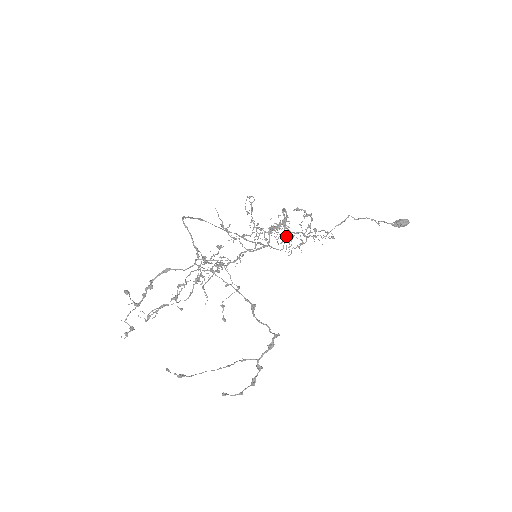
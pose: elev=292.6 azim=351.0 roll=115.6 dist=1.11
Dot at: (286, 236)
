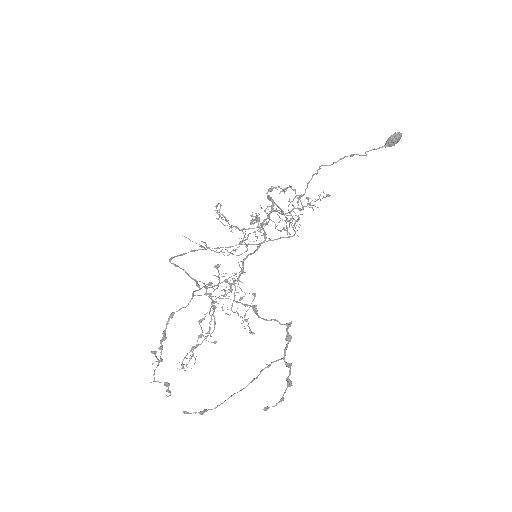
Dot at: (285, 220)
